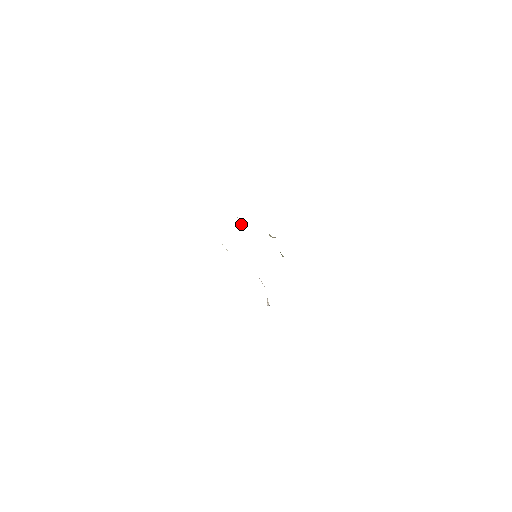
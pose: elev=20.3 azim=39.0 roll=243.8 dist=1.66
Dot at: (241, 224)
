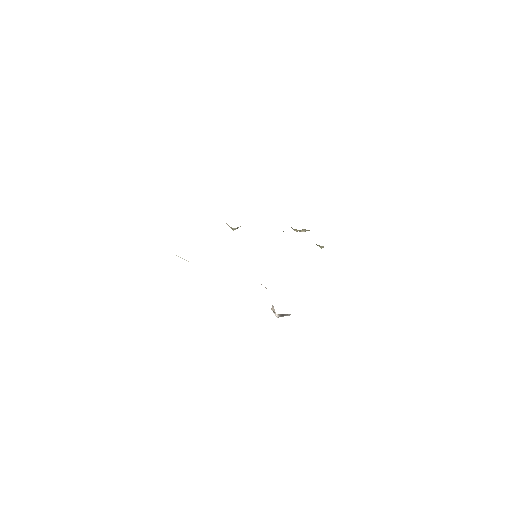
Dot at: (233, 228)
